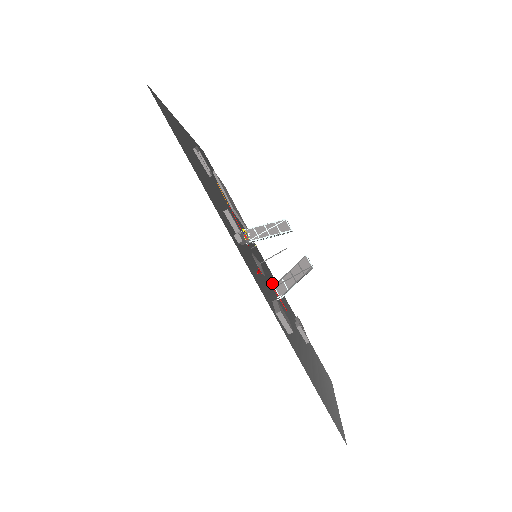
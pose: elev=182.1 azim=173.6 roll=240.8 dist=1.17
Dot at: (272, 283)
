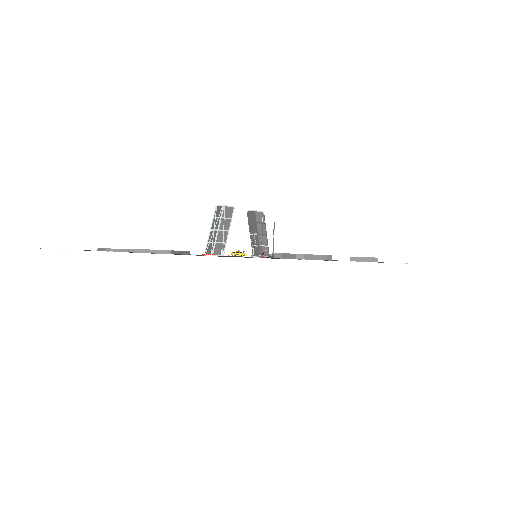
Dot at: occluded
